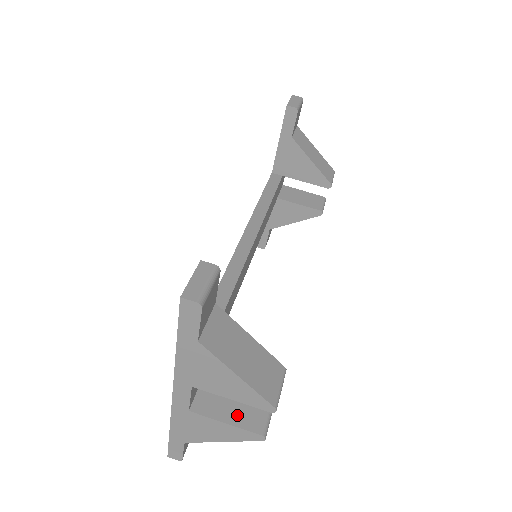
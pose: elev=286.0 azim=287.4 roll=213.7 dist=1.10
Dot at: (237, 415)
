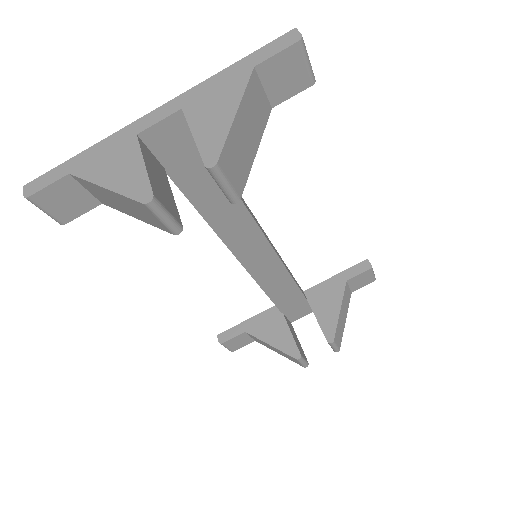
Dot at: (155, 179)
